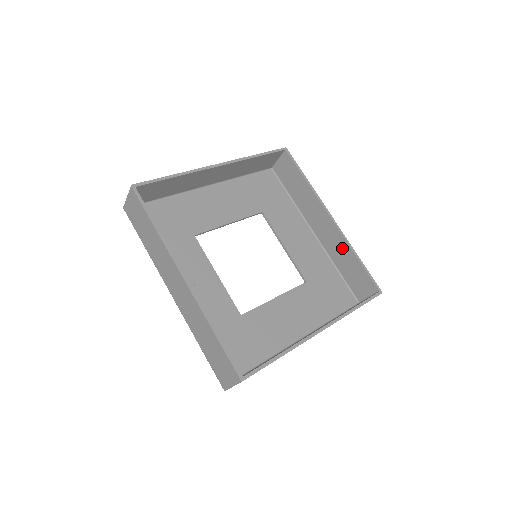
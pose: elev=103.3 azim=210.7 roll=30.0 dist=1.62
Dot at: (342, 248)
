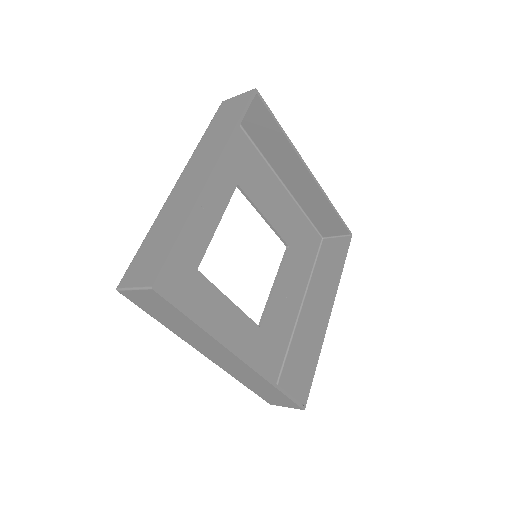
Dot at: (312, 342)
